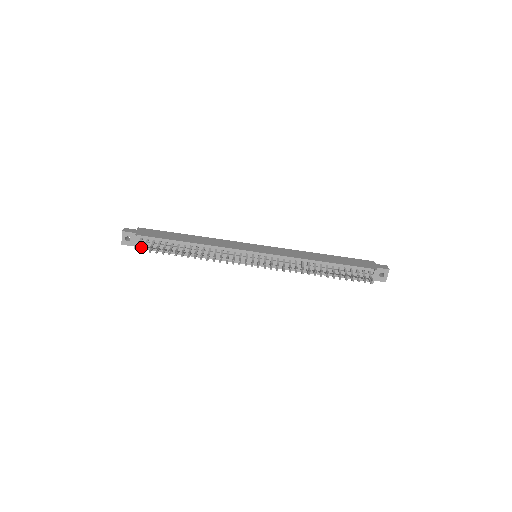
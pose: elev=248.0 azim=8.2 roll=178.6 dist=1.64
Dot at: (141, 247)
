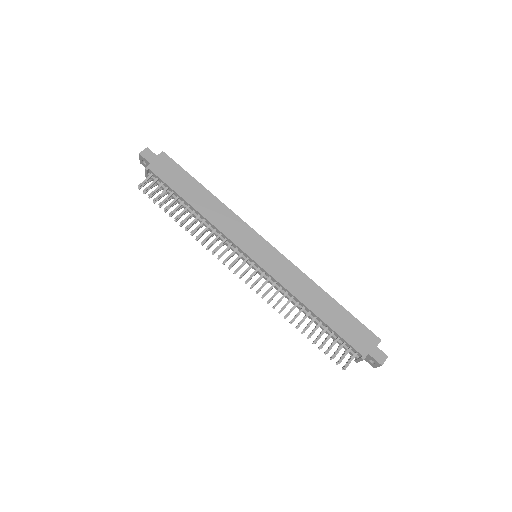
Dot at: occluded
